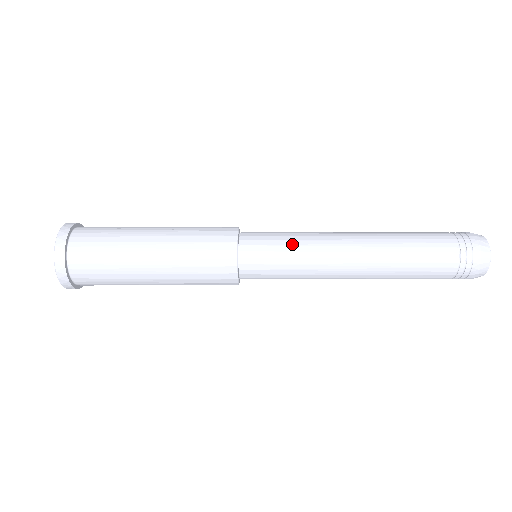
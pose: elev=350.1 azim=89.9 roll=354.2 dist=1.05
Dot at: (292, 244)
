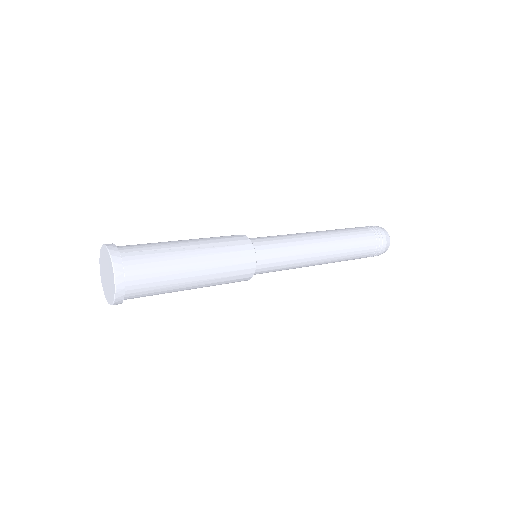
Dot at: (288, 251)
